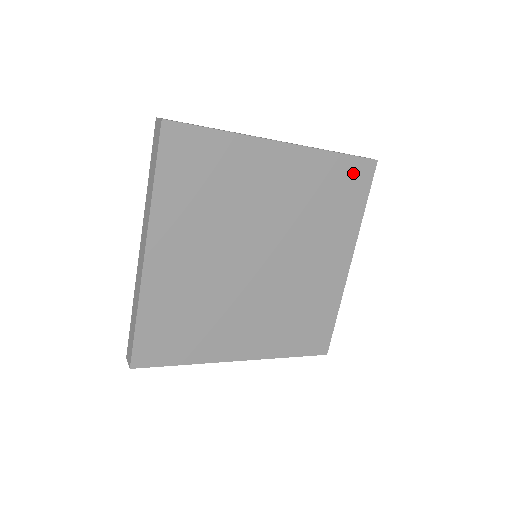
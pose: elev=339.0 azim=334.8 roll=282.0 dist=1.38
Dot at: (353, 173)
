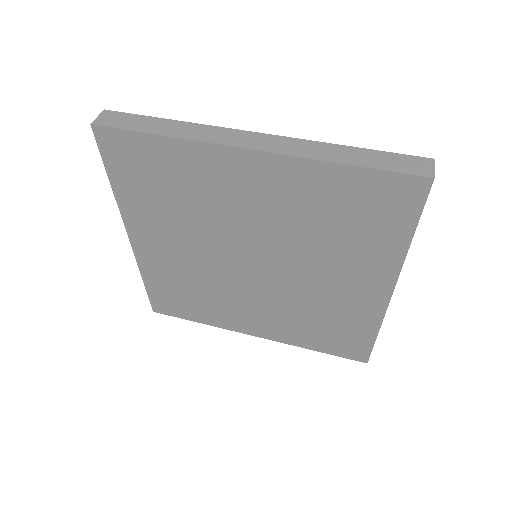
Dot at: (382, 192)
